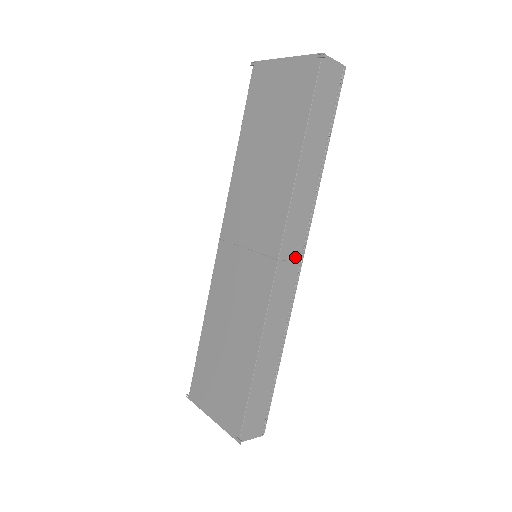
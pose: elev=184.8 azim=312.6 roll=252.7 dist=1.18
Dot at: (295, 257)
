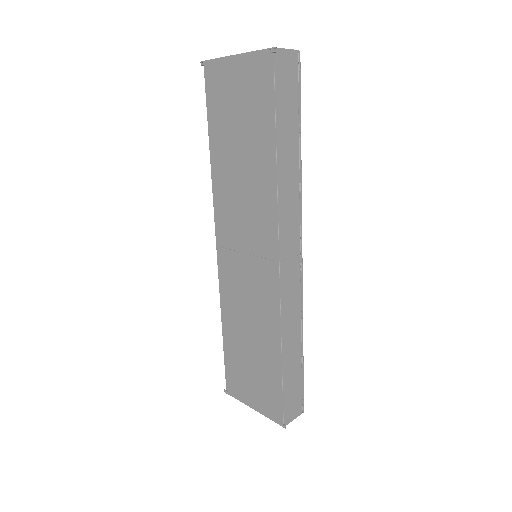
Dot at: (294, 253)
